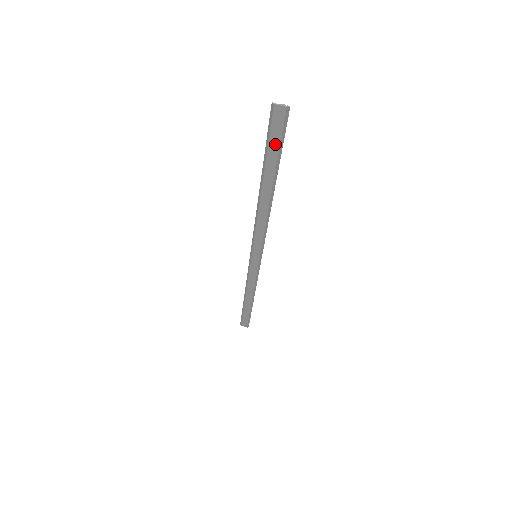
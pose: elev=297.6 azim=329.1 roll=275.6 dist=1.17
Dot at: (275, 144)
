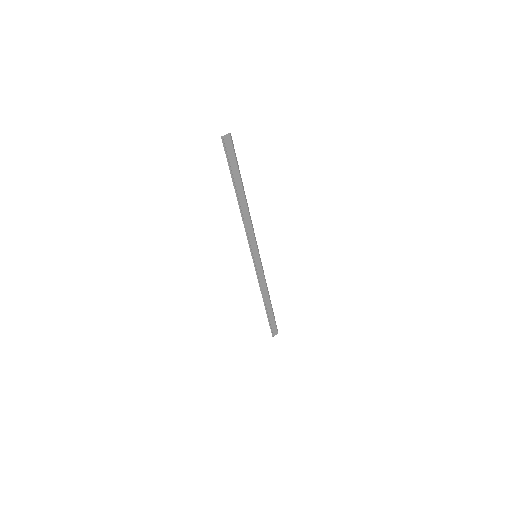
Dot at: (233, 161)
